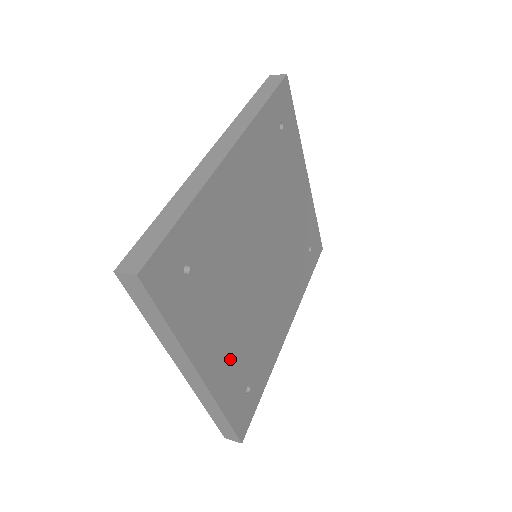
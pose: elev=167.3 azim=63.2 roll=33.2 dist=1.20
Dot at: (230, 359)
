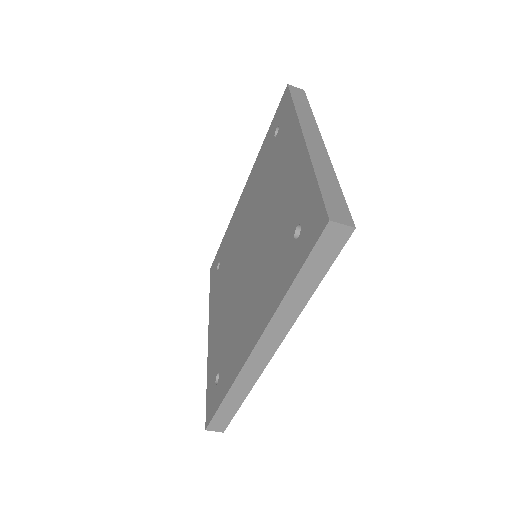
Dot at: occluded
